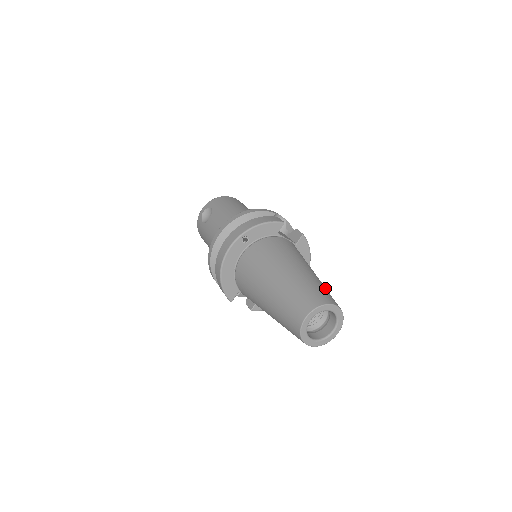
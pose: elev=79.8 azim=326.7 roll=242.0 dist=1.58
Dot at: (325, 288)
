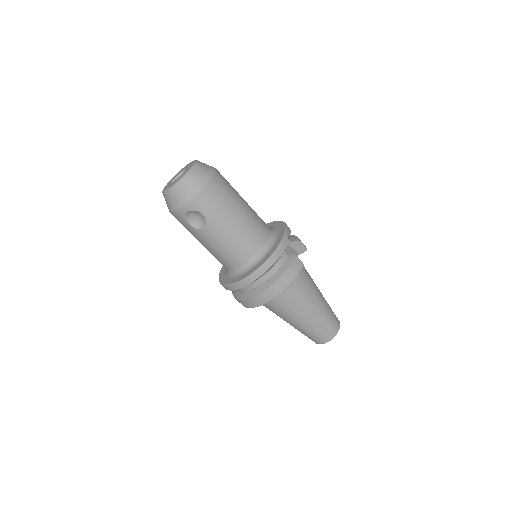
Dot at: (330, 309)
